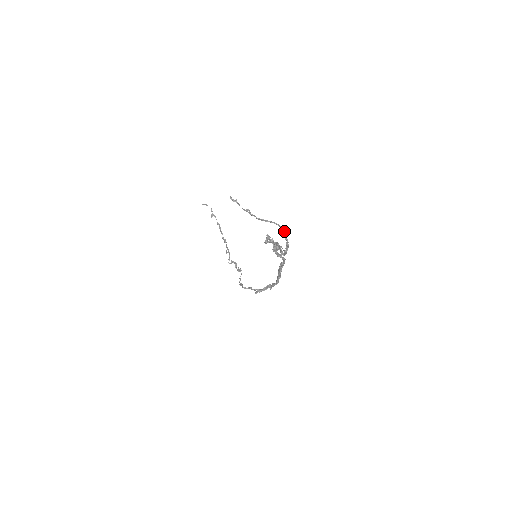
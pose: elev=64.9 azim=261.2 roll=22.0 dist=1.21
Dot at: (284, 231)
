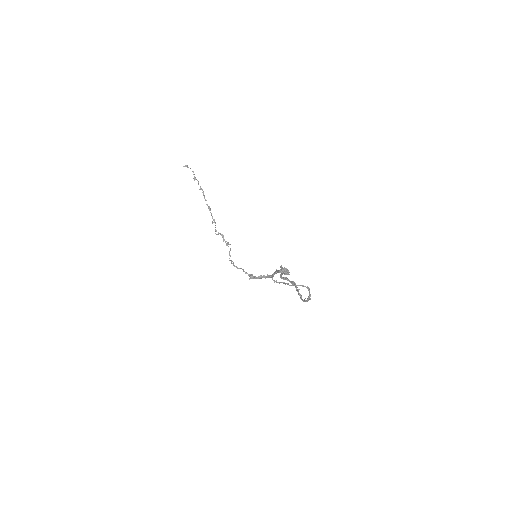
Dot at: (309, 291)
